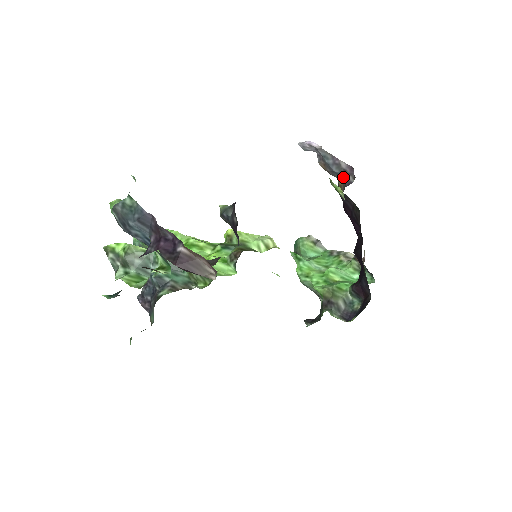
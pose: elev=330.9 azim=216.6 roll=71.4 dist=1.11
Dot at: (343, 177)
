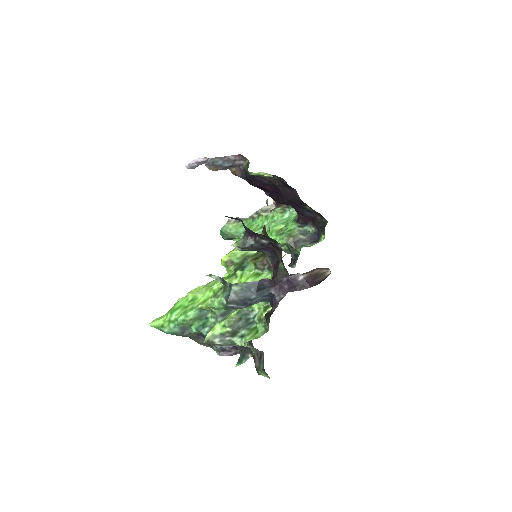
Dot at: (236, 165)
